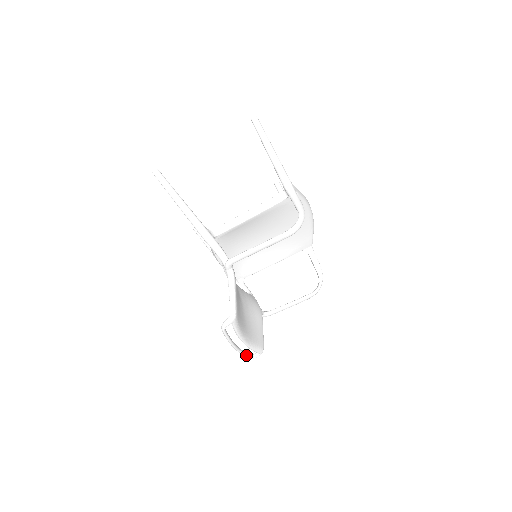
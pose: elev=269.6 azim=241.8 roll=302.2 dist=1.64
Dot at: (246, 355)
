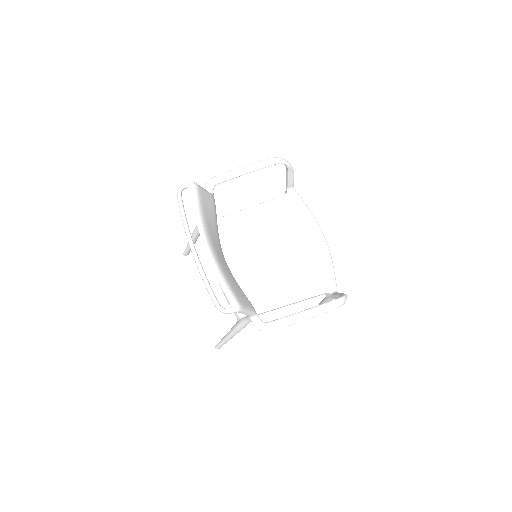
Dot at: (209, 286)
